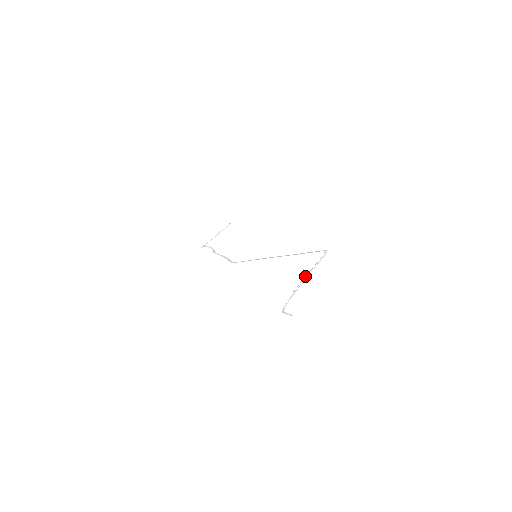
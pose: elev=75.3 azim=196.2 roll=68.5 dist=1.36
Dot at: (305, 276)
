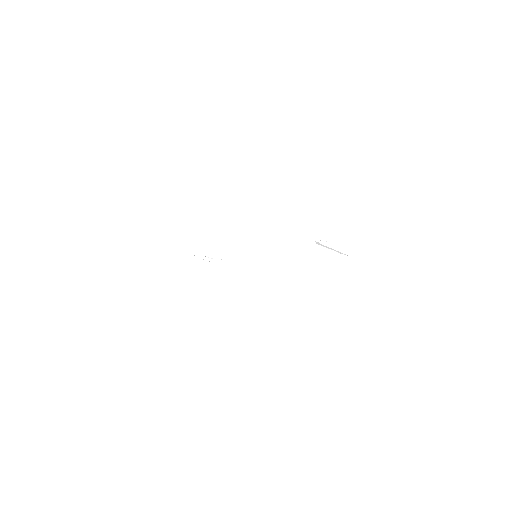
Dot at: (332, 249)
